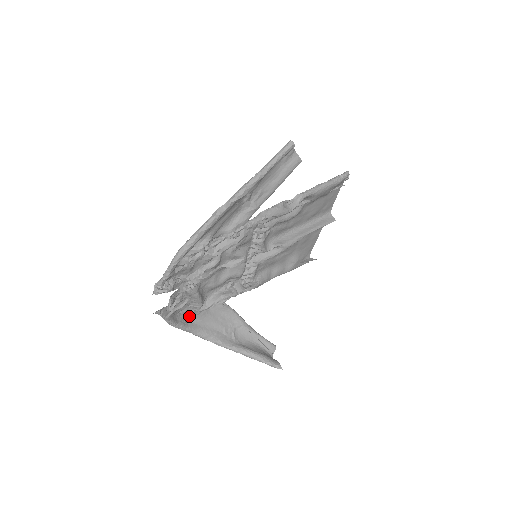
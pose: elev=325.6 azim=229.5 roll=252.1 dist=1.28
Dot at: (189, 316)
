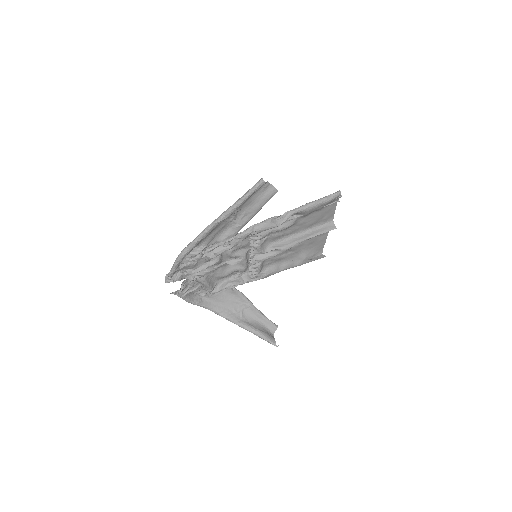
Dot at: (204, 296)
